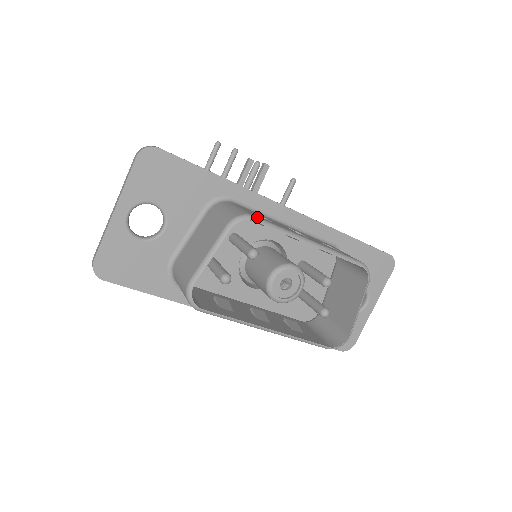
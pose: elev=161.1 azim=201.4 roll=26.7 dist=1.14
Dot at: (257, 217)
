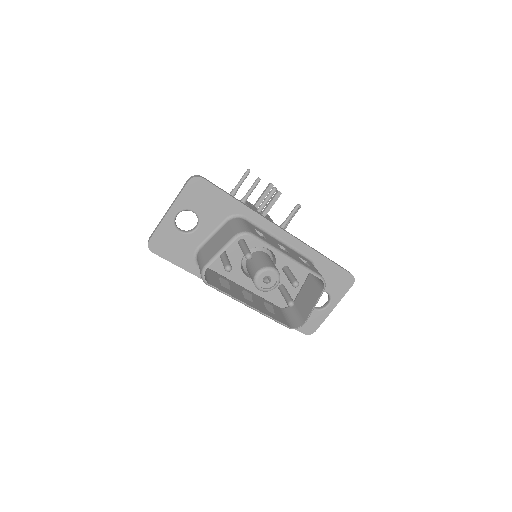
Dot at: (254, 234)
